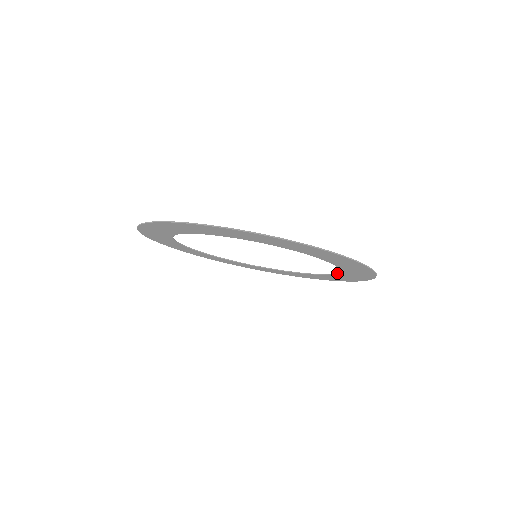
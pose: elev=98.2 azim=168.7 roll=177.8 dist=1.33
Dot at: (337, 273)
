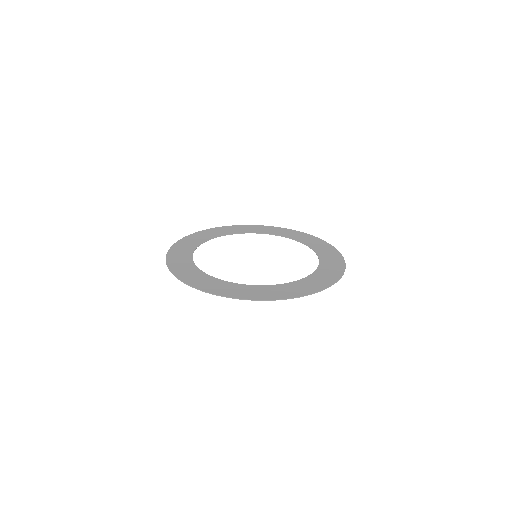
Dot at: (315, 252)
